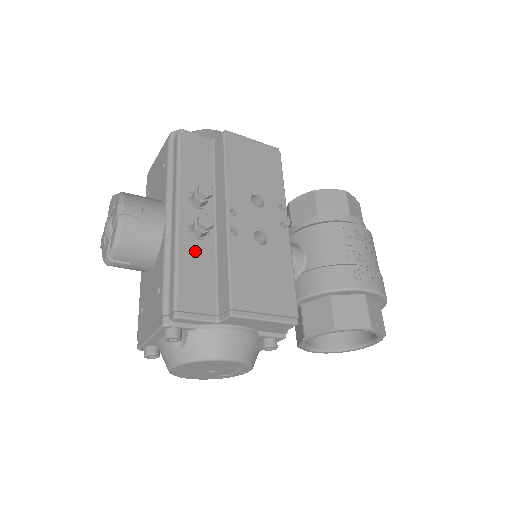
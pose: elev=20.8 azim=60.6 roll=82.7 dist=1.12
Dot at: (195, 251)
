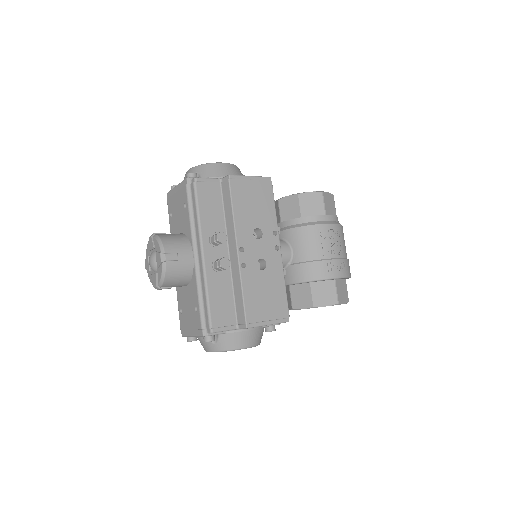
Dot at: (218, 282)
